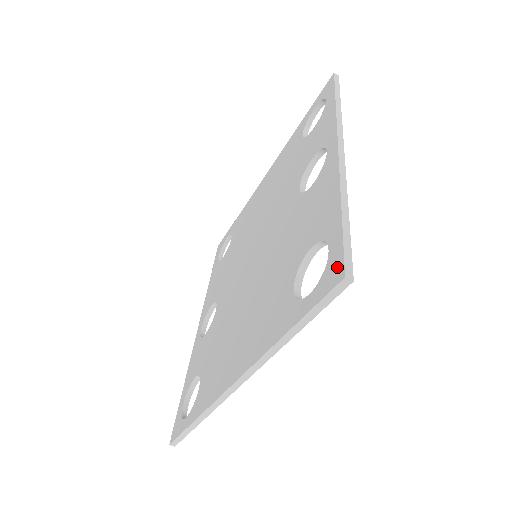
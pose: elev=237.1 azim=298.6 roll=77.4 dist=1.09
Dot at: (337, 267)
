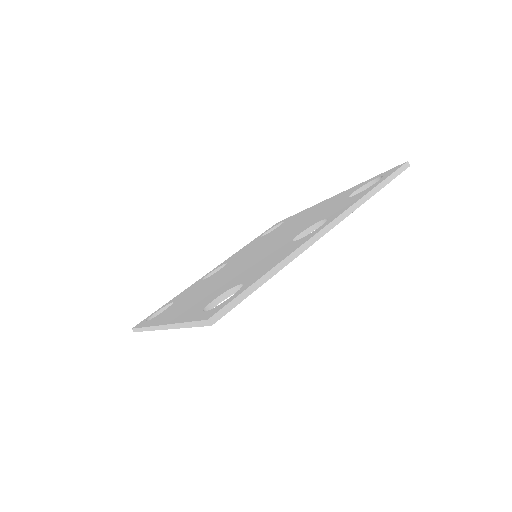
Dot at: (217, 310)
